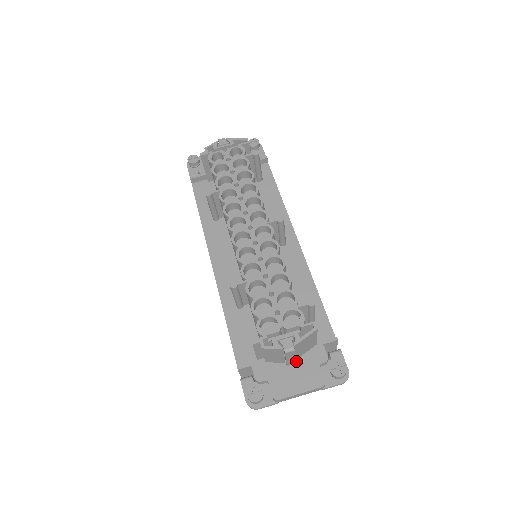
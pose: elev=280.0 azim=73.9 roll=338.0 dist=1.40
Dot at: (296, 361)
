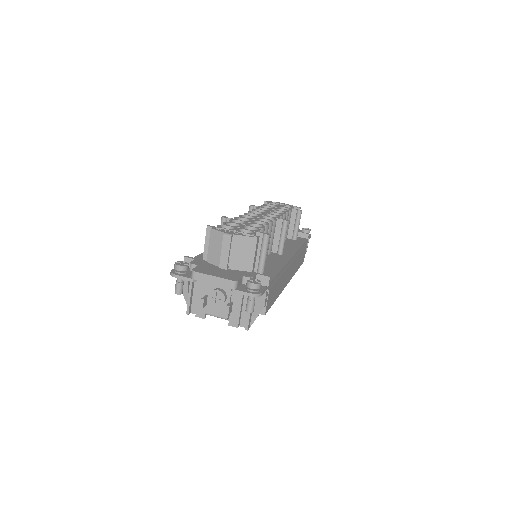
Dot at: (228, 269)
